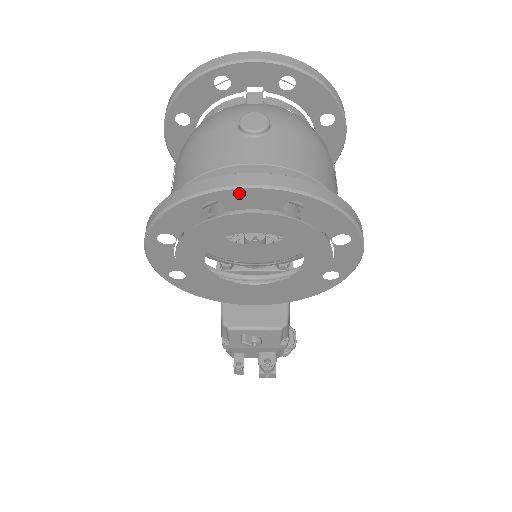
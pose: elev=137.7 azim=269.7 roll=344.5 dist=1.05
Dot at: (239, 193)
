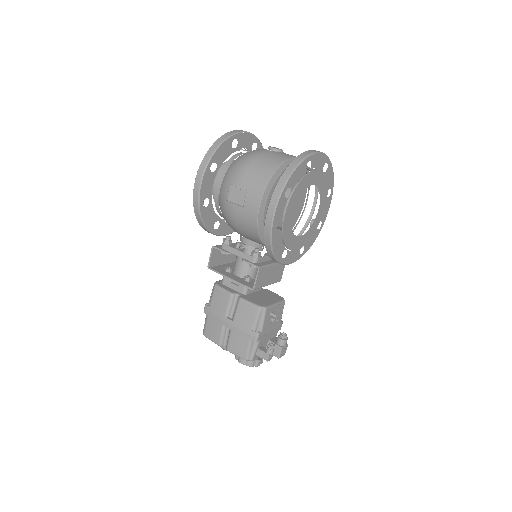
Dot at: (317, 156)
